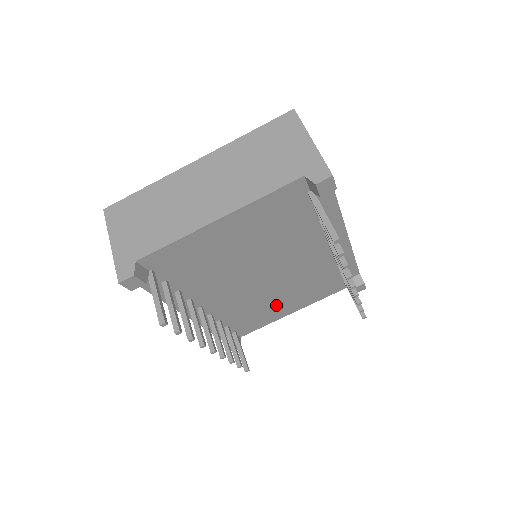
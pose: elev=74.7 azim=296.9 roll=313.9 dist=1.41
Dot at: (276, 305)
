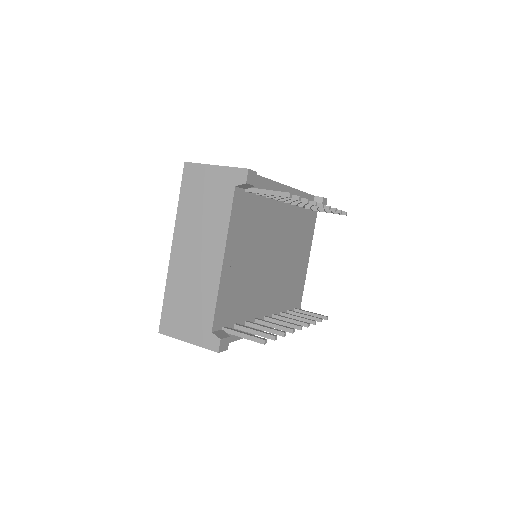
Dot at: (296, 267)
